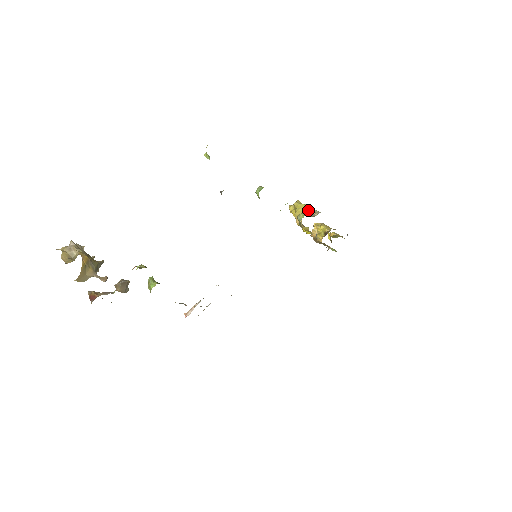
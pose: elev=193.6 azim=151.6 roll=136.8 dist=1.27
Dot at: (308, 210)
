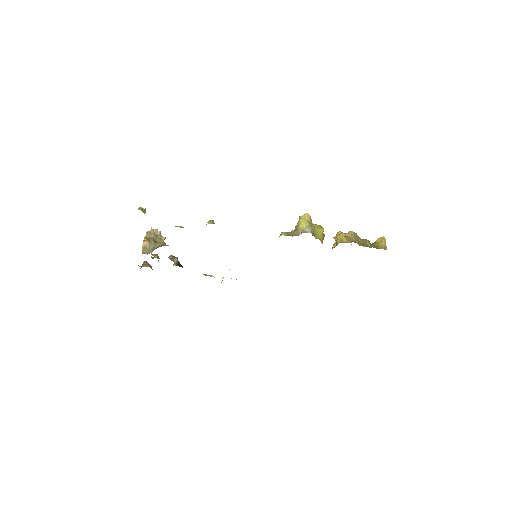
Dot at: (300, 227)
